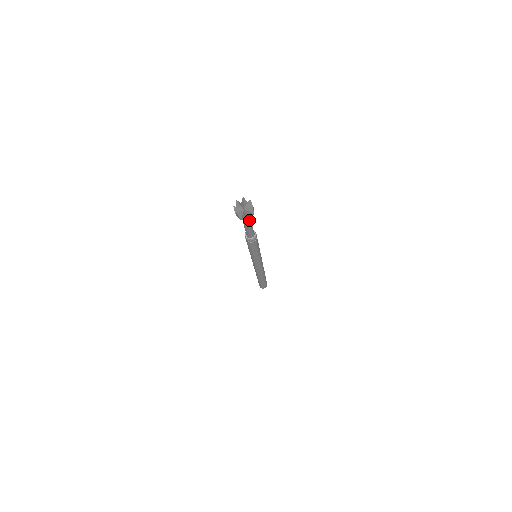
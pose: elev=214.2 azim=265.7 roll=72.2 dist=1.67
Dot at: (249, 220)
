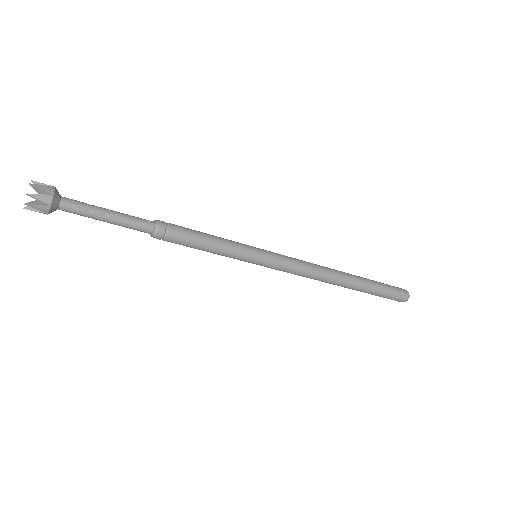
Dot at: (79, 208)
